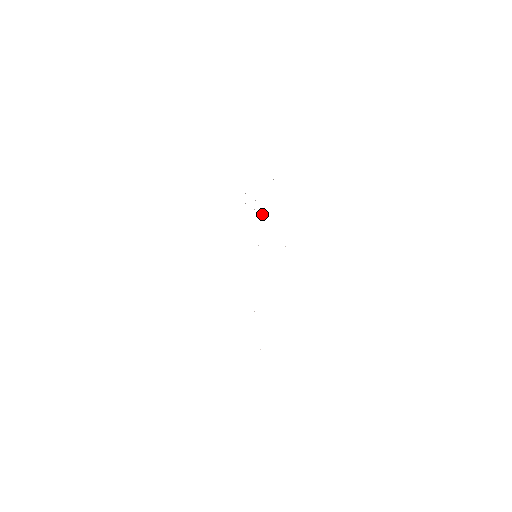
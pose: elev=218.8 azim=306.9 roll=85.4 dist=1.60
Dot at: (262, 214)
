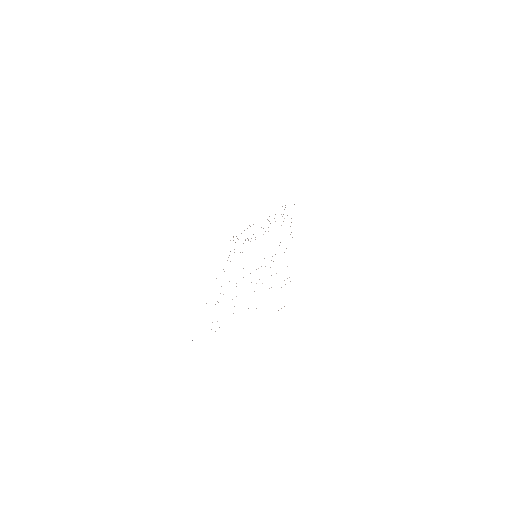
Dot at: (263, 234)
